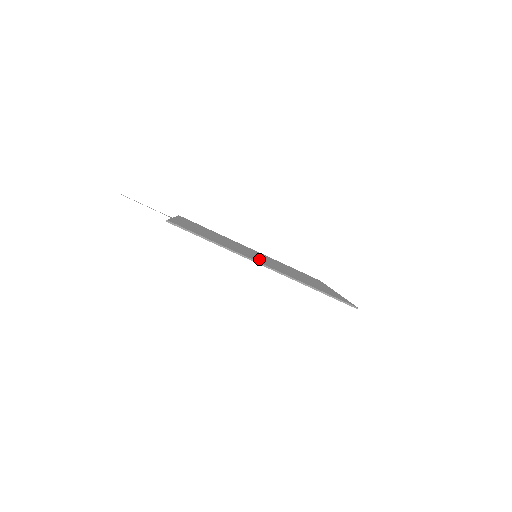
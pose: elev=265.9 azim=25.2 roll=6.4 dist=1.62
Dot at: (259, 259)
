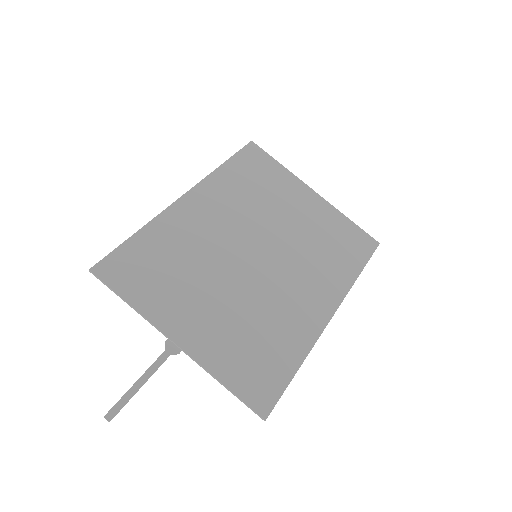
Dot at: (294, 288)
